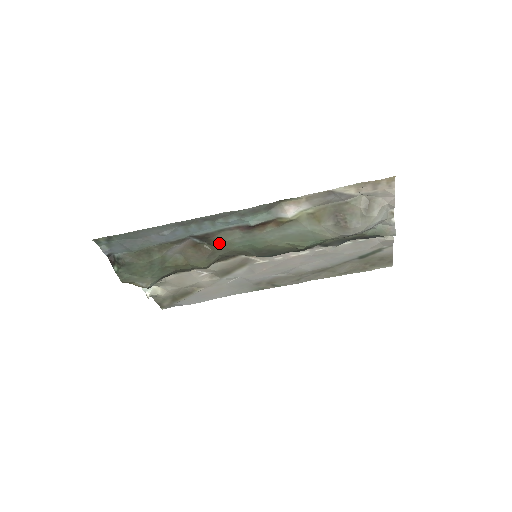
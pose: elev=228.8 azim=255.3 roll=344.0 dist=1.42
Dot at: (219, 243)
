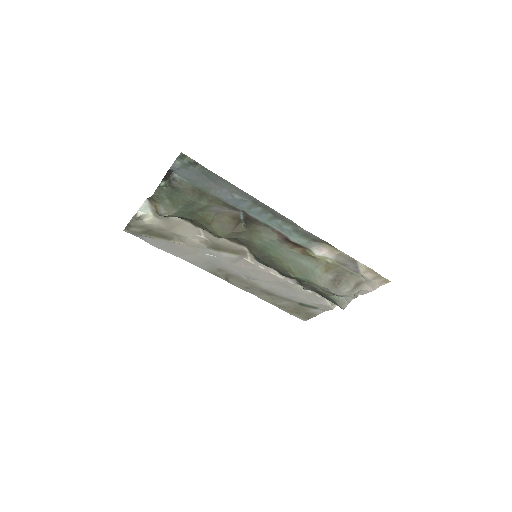
Dot at: (253, 231)
